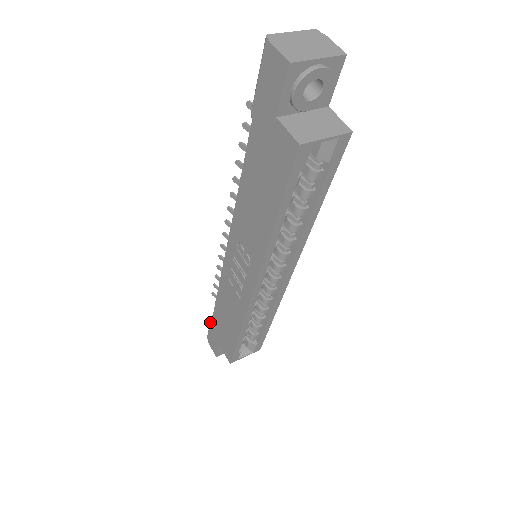
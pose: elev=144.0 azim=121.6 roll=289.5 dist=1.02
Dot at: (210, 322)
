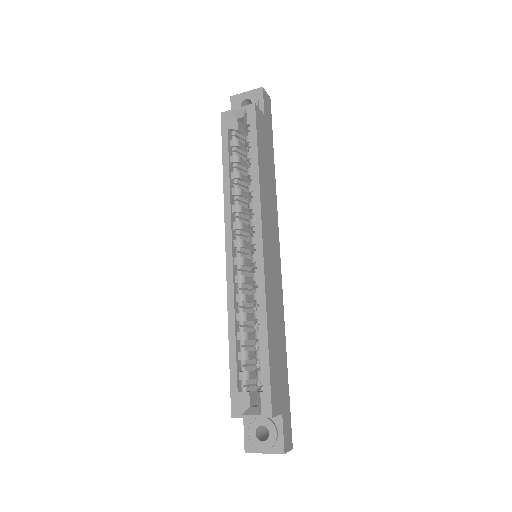
Dot at: occluded
